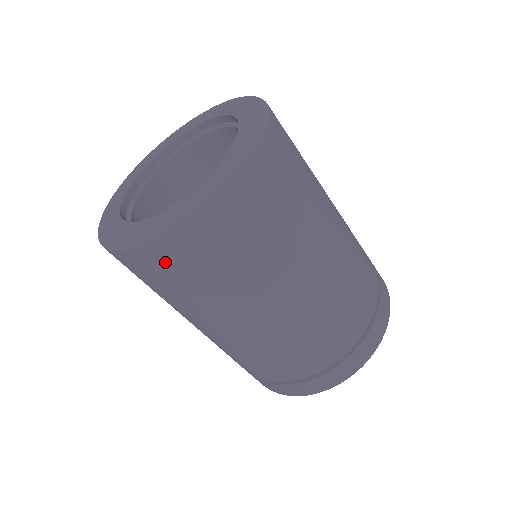
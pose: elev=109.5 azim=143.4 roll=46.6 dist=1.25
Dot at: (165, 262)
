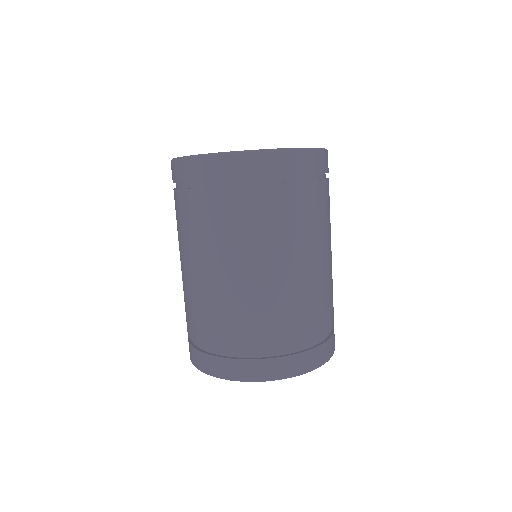
Dot at: (294, 172)
